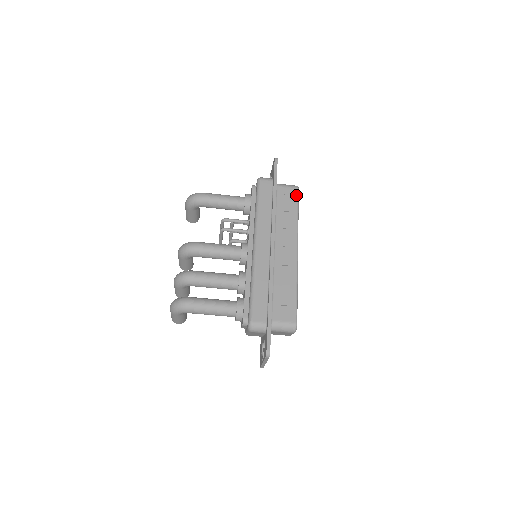
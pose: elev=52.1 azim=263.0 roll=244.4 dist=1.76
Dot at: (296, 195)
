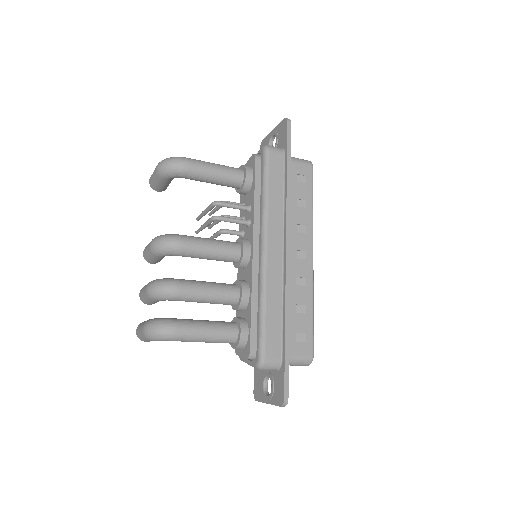
Dot at: (311, 176)
